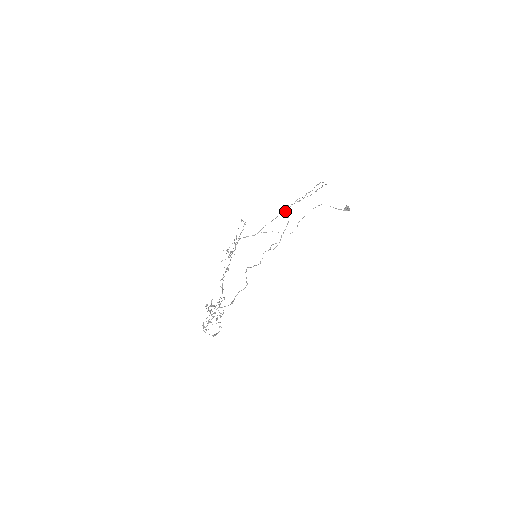
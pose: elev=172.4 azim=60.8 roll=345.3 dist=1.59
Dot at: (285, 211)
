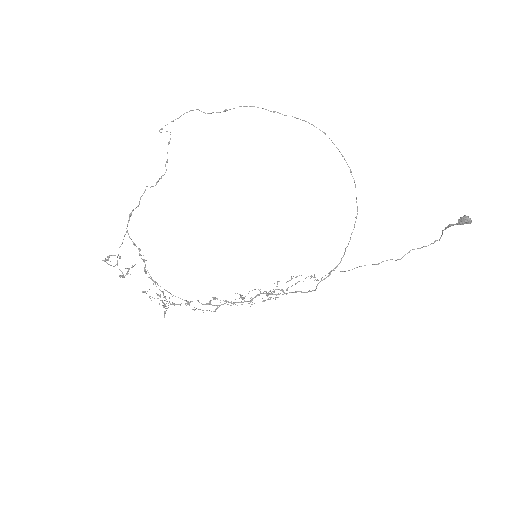
Dot at: (350, 239)
